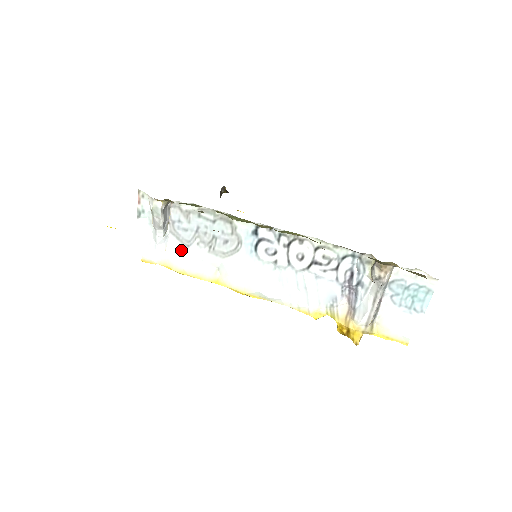
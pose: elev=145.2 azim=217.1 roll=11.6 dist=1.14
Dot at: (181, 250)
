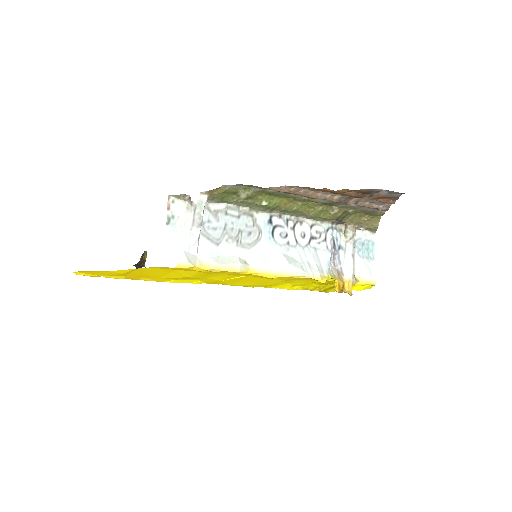
Dot at: (213, 249)
